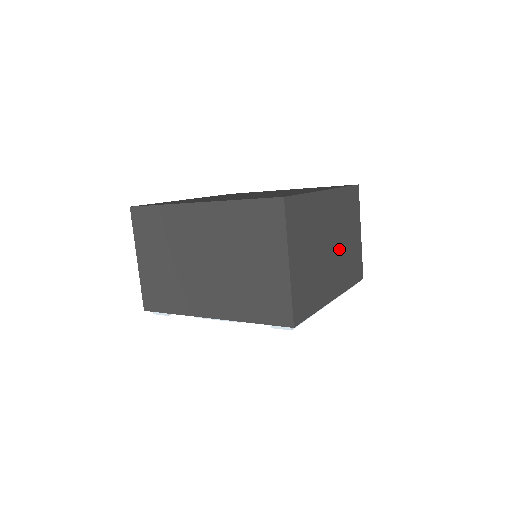
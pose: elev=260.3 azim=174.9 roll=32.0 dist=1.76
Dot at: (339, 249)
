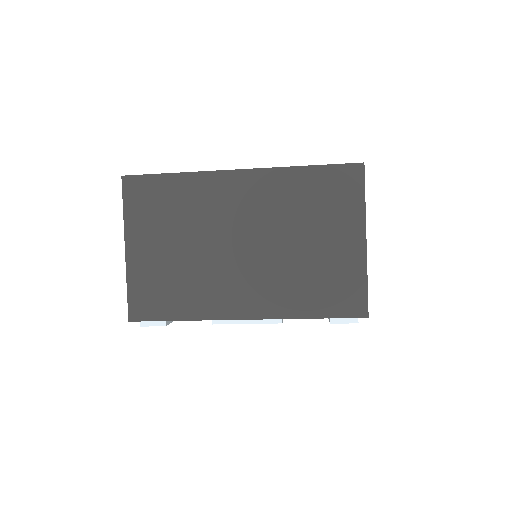
Dot at: occluded
